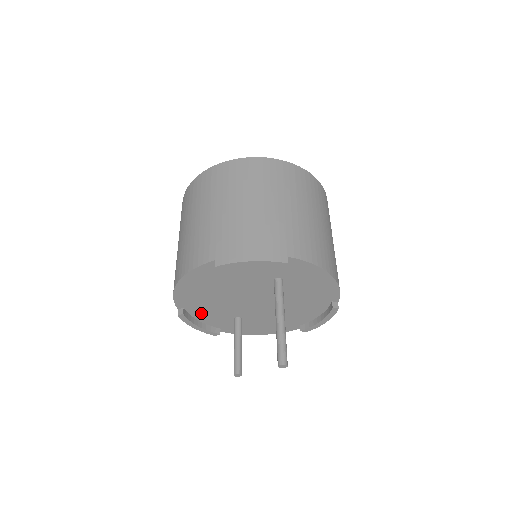
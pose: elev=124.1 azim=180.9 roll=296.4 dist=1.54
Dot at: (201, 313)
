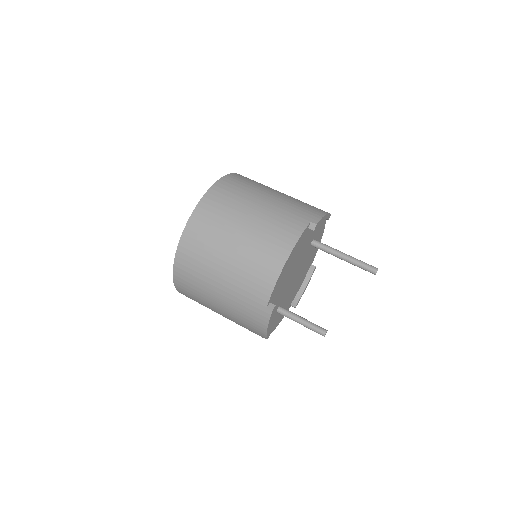
Dot at: occluded
